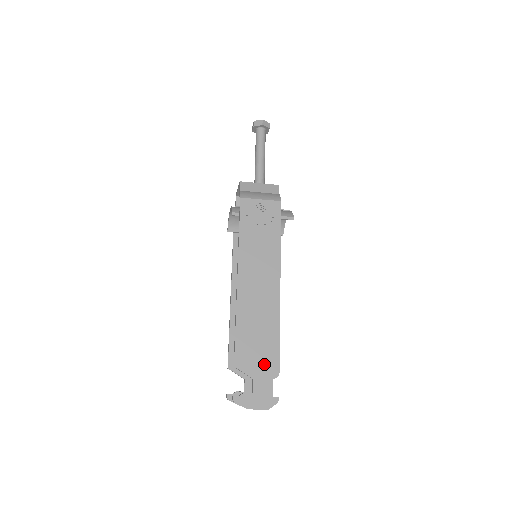
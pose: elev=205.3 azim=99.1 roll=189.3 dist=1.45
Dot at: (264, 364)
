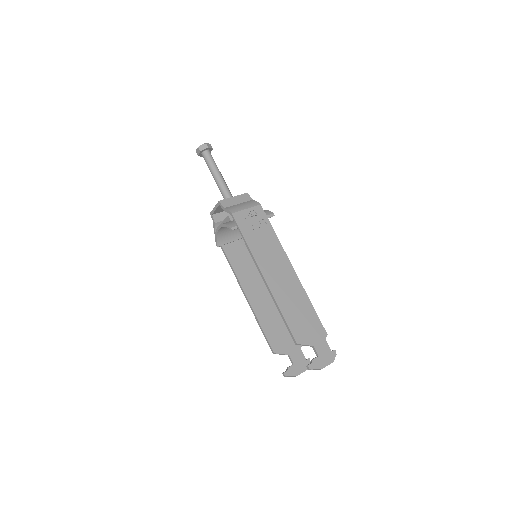
Dot at: (314, 332)
